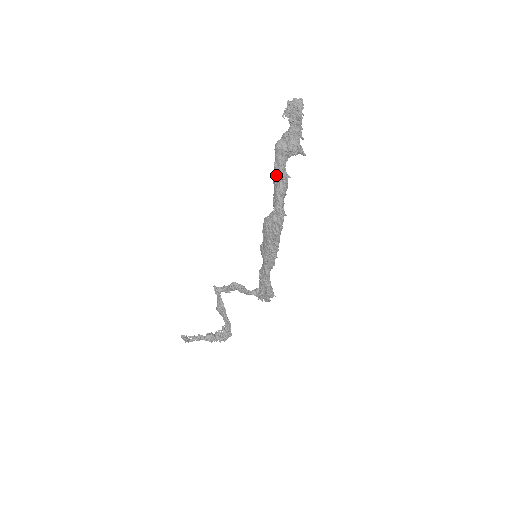
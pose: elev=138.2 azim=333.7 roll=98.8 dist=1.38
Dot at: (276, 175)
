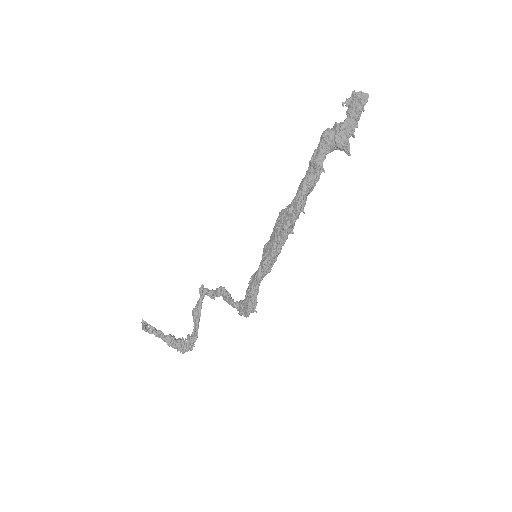
Dot at: (311, 162)
